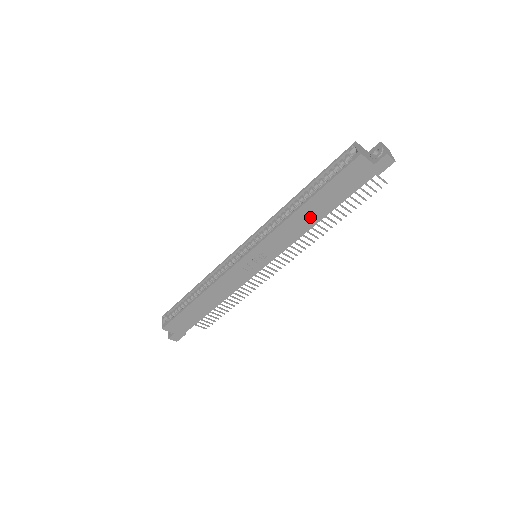
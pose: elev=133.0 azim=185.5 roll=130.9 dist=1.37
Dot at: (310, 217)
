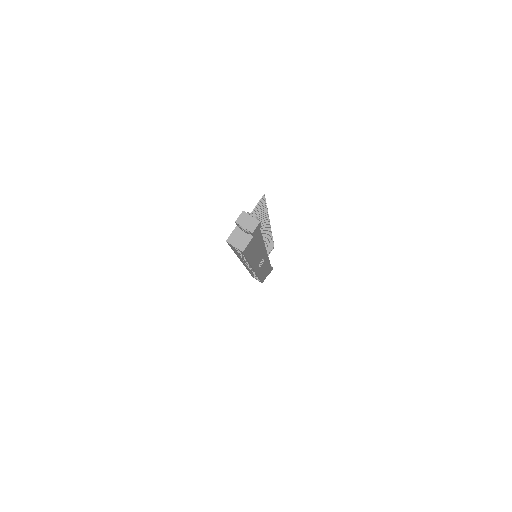
Dot at: (258, 251)
